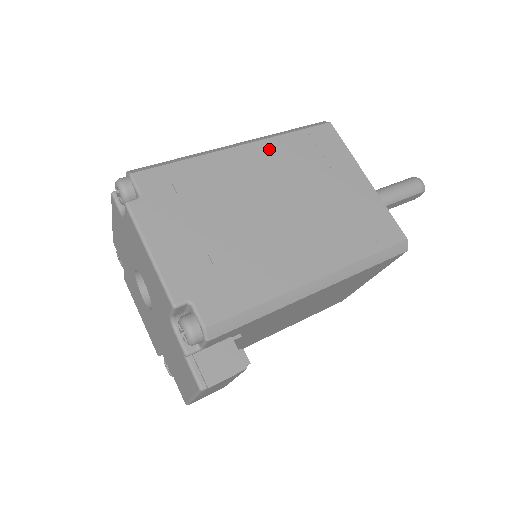
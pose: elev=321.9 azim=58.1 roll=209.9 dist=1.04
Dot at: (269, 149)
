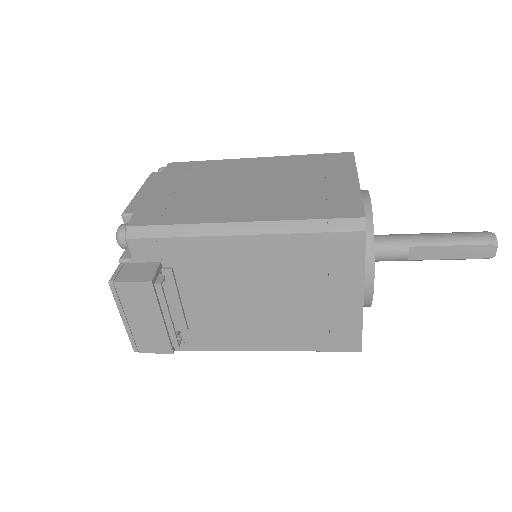
Dot at: (279, 160)
